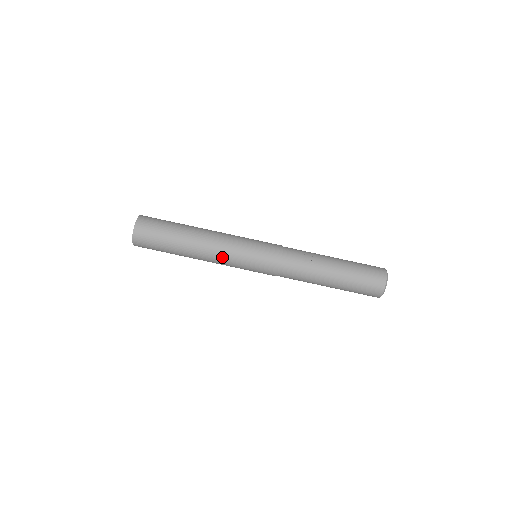
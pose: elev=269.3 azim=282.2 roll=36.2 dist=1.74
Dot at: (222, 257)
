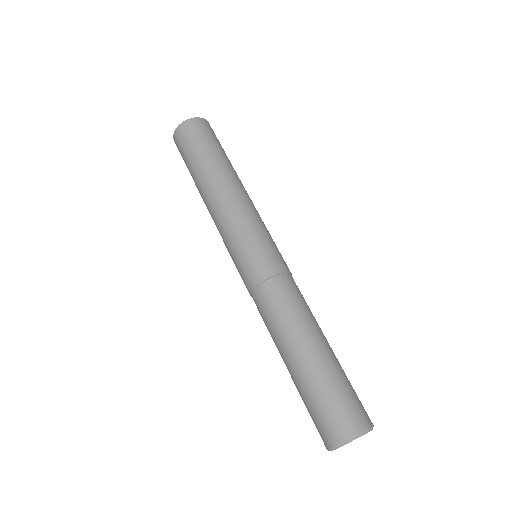
Dot at: (224, 216)
